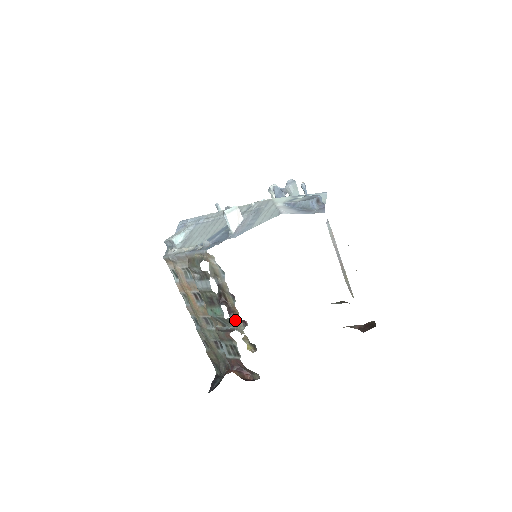
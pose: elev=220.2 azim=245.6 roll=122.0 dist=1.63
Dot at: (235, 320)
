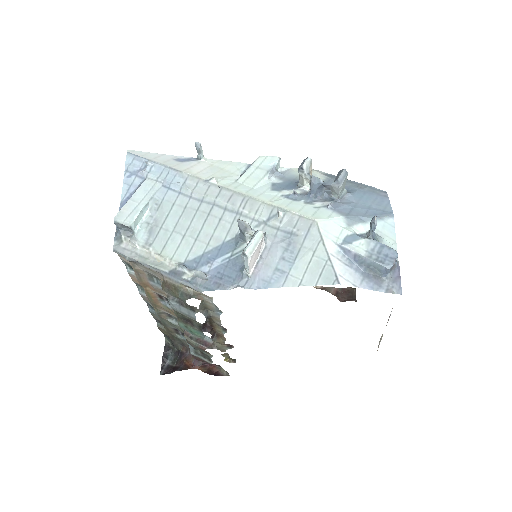
Dot at: (218, 342)
